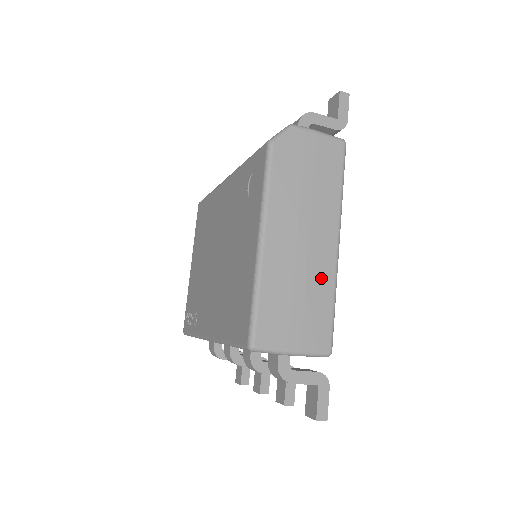
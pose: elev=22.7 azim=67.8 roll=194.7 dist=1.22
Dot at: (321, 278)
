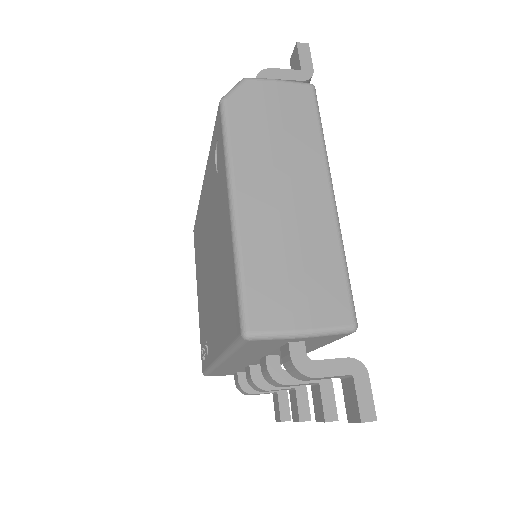
Dot at: (319, 236)
